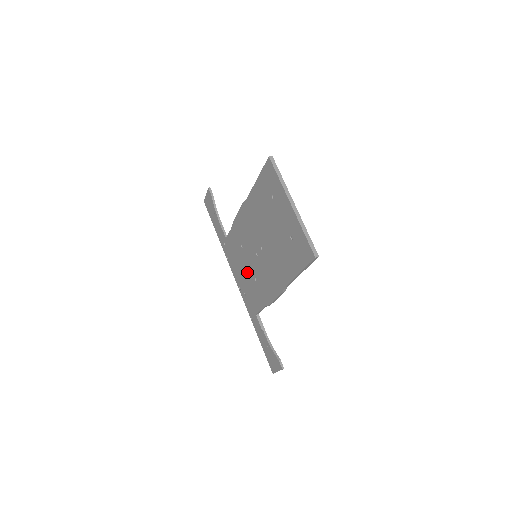
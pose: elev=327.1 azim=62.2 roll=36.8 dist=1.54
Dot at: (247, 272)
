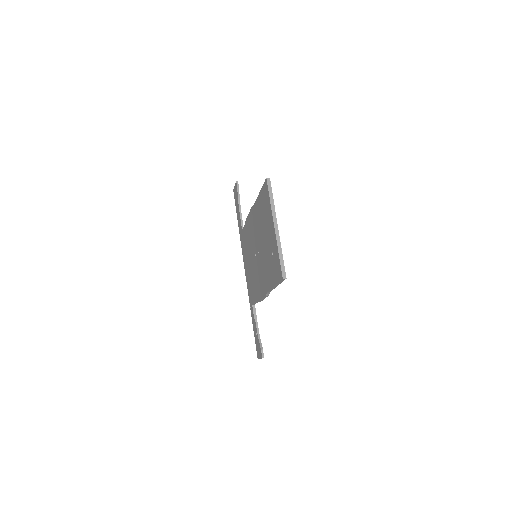
Dot at: (250, 266)
